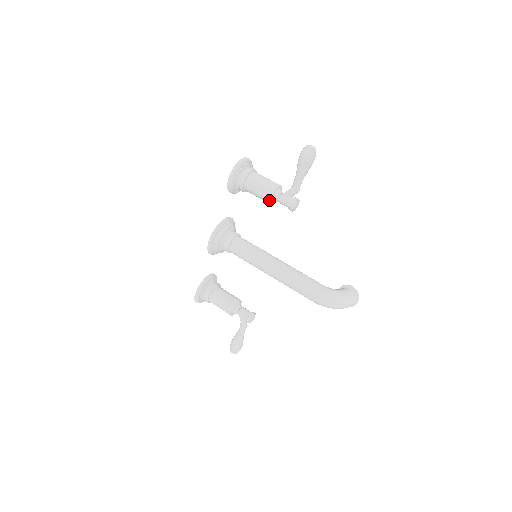
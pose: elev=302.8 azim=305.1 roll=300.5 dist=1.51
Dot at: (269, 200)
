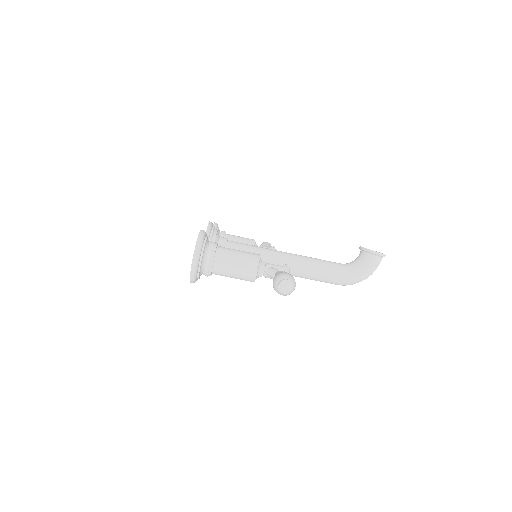
Dot at: occluded
